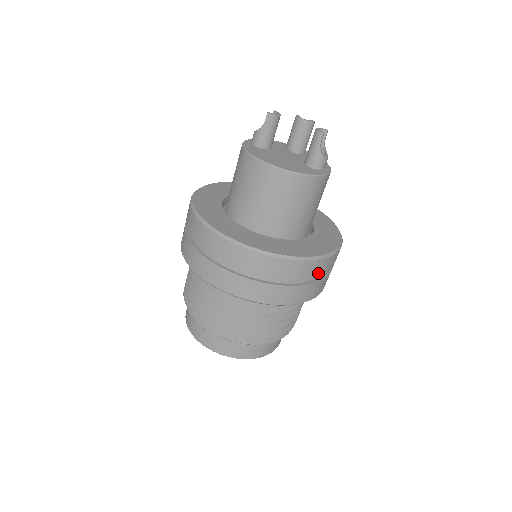
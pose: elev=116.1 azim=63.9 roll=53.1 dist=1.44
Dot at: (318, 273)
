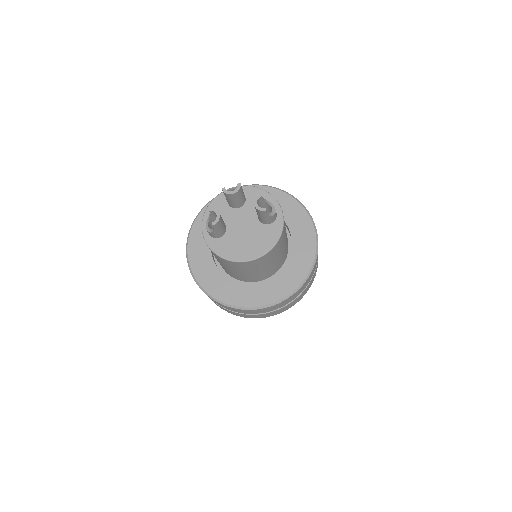
Dot at: occluded
